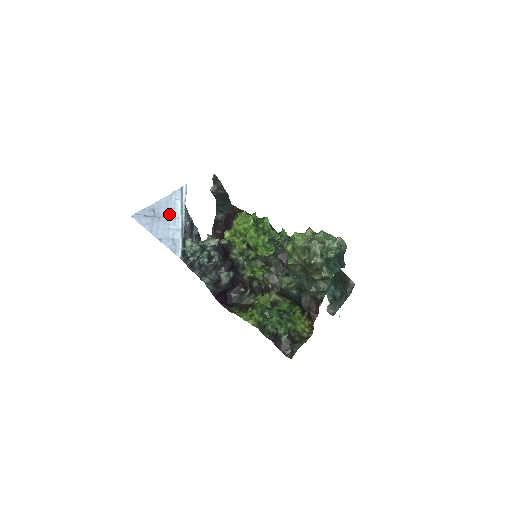
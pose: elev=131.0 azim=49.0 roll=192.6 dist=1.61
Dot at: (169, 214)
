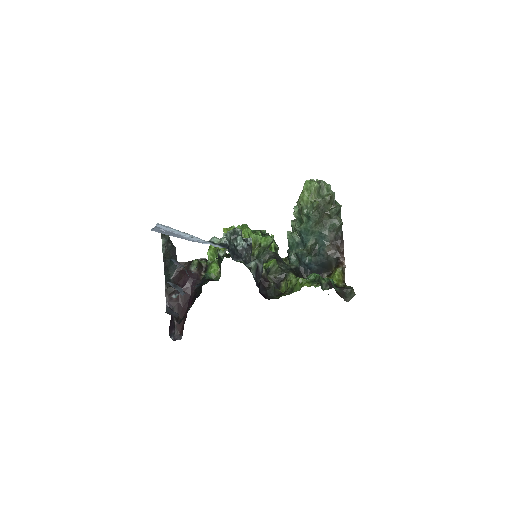
Dot at: (174, 232)
